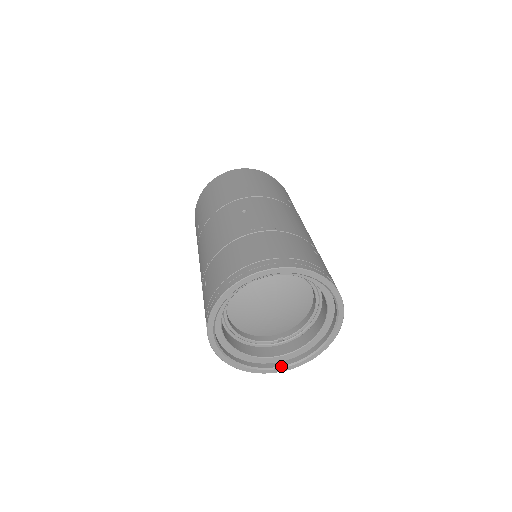
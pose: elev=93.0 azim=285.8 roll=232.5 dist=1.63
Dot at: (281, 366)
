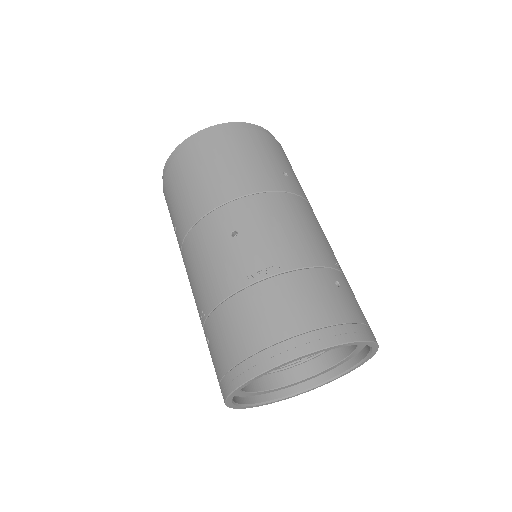
Dot at: (309, 388)
